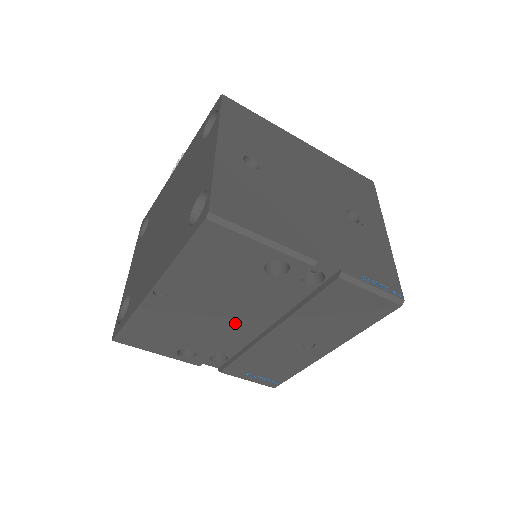
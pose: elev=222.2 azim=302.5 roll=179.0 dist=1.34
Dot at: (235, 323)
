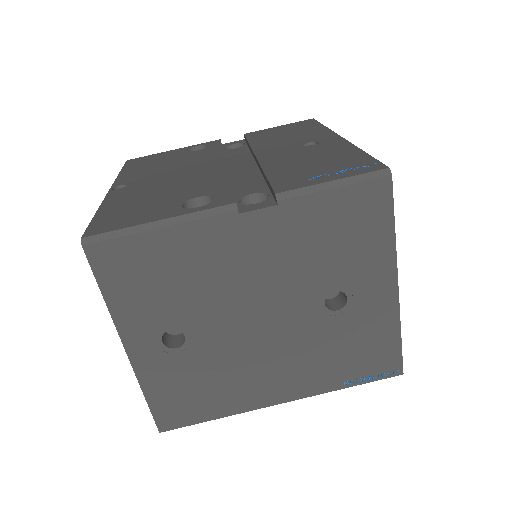
Dot at: (213, 168)
